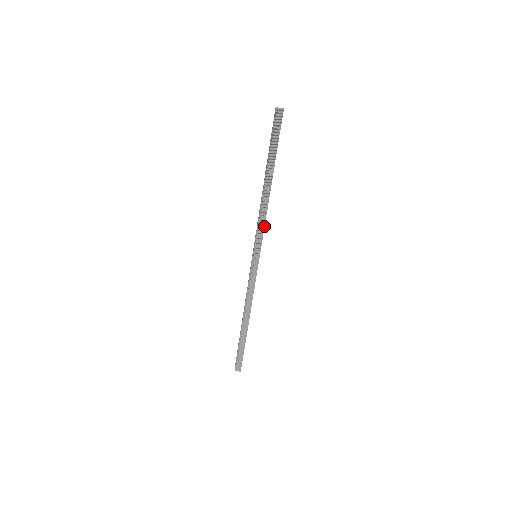
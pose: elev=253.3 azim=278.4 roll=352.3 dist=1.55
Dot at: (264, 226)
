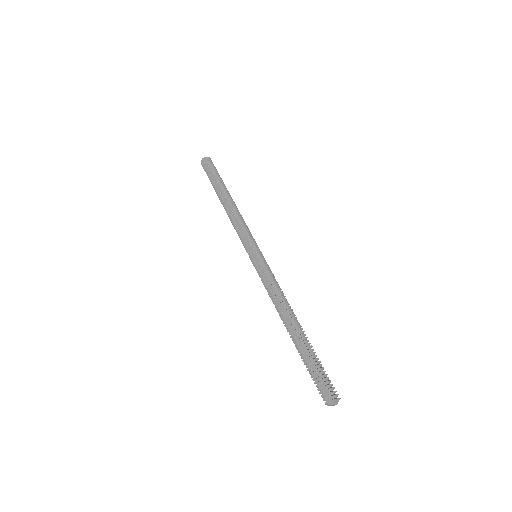
Dot at: occluded
